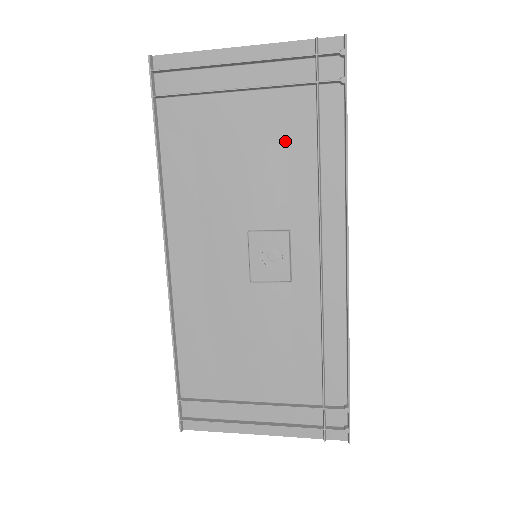
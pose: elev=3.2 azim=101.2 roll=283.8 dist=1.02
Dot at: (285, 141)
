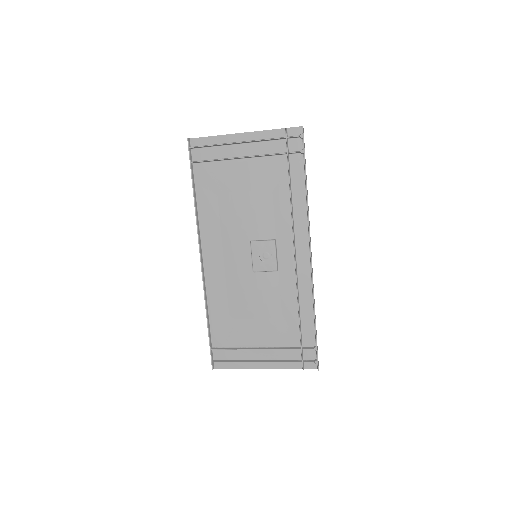
Dot at: (271, 187)
